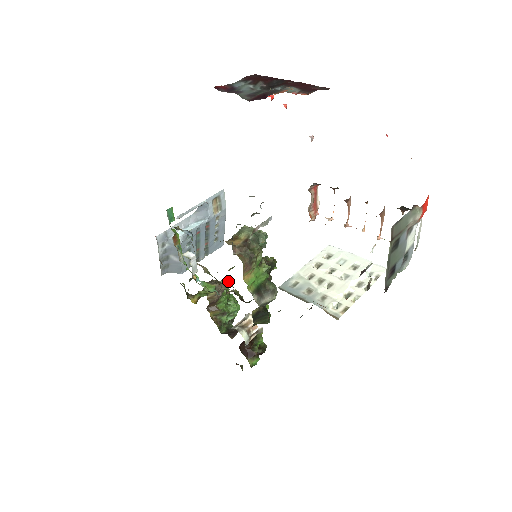
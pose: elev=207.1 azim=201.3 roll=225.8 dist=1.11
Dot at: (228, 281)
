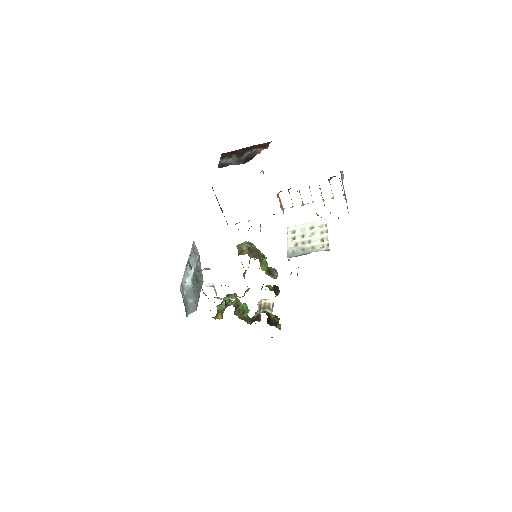
Dot at: occluded
